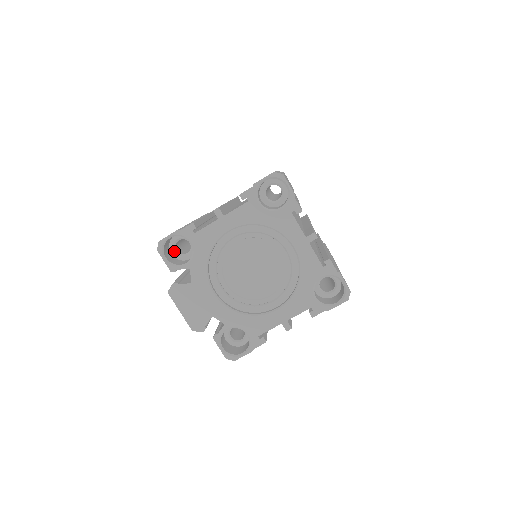
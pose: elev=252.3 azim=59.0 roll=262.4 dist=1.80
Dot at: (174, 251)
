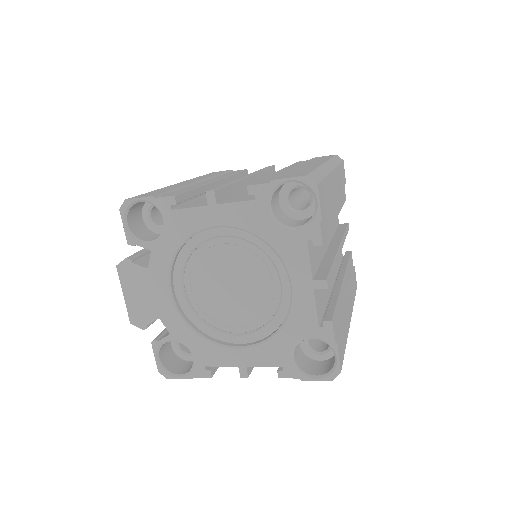
Dot at: (147, 216)
